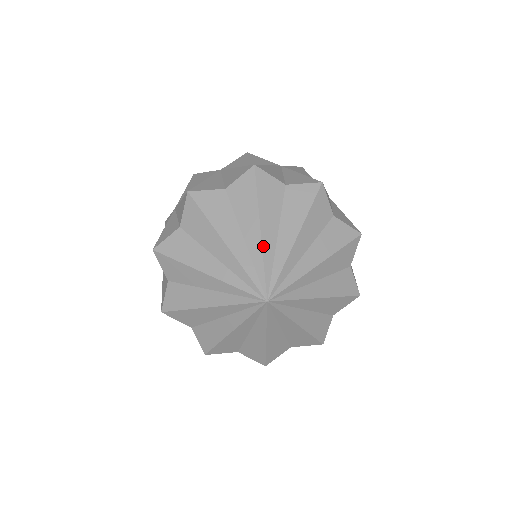
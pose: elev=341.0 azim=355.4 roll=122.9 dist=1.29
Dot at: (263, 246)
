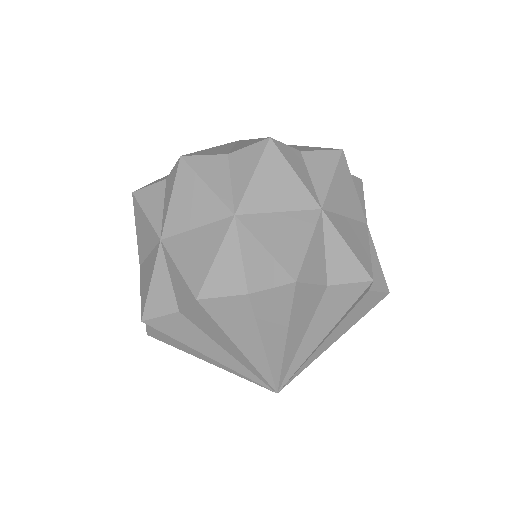
Dot at: (228, 367)
